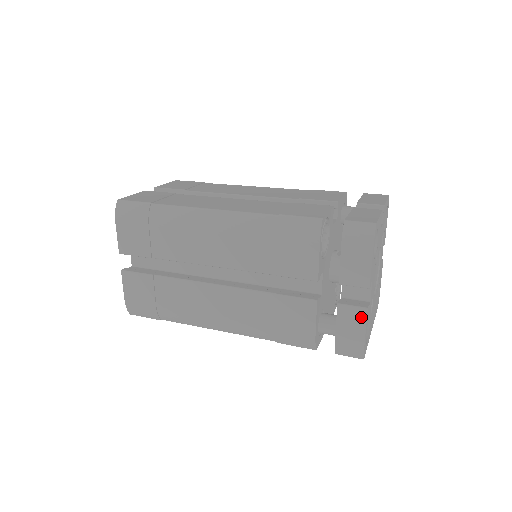
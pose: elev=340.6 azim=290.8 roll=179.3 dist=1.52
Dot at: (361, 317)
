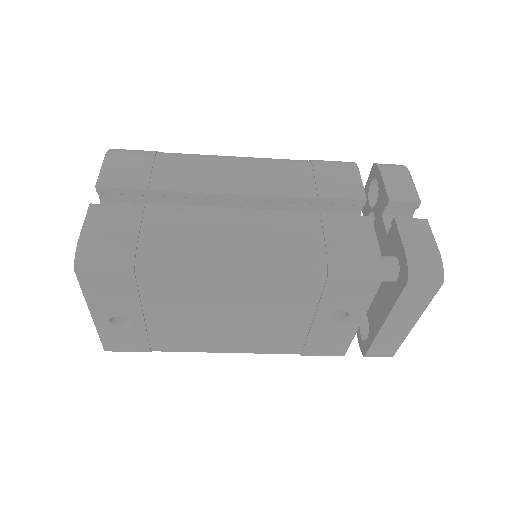
Dot at: (424, 227)
